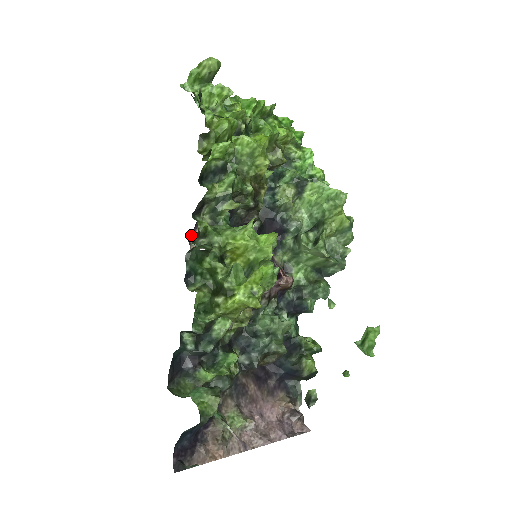
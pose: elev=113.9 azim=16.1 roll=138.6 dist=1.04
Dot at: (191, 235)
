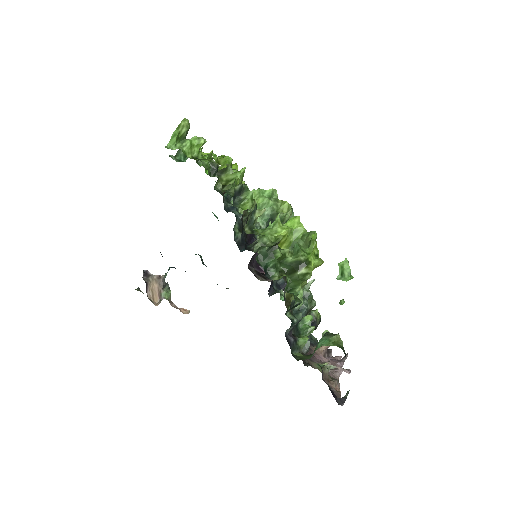
Dot at: occluded
